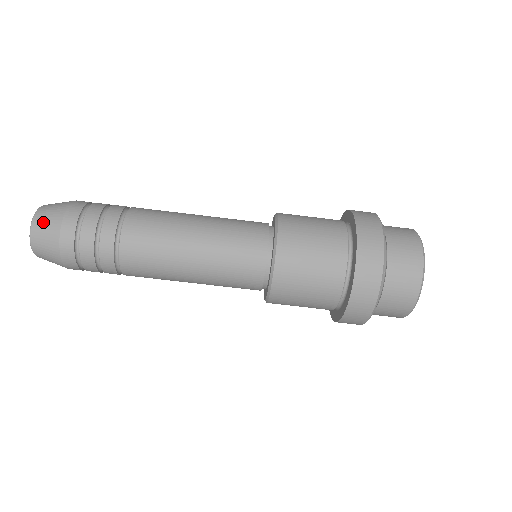
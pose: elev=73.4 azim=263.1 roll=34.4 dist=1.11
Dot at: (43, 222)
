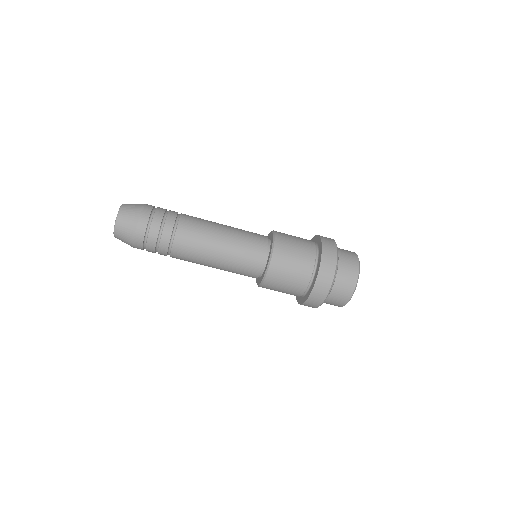
Dot at: (127, 213)
